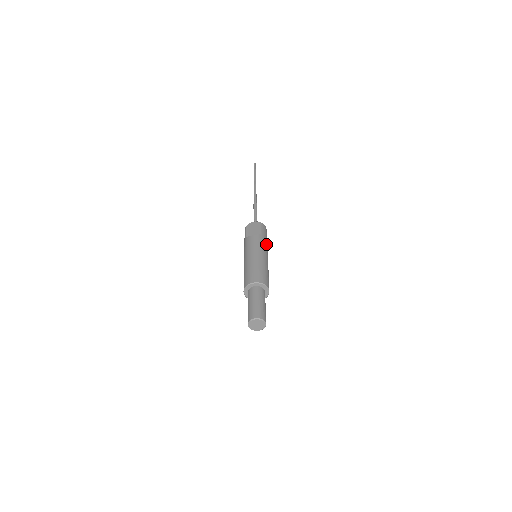
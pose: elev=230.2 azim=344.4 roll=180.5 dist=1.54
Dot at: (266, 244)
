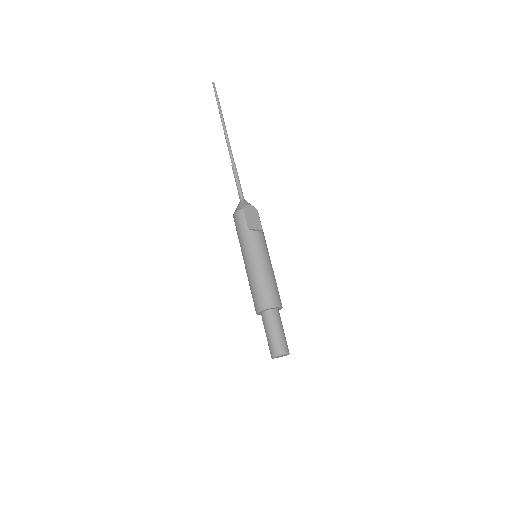
Dot at: occluded
